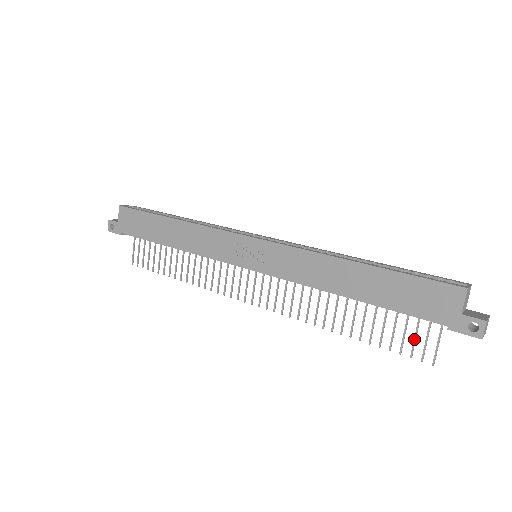
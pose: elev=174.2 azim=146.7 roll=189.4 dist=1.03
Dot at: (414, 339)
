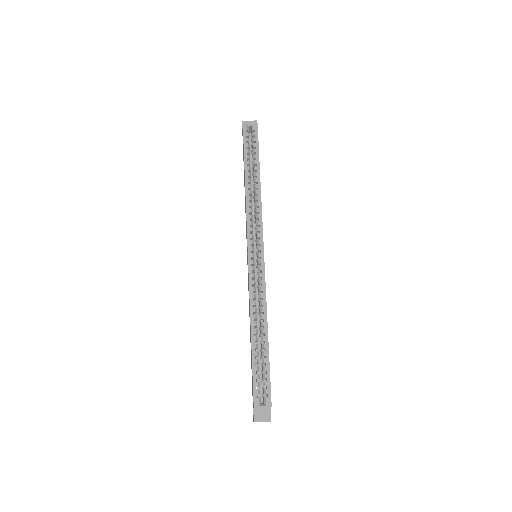
Dot at: occluded
